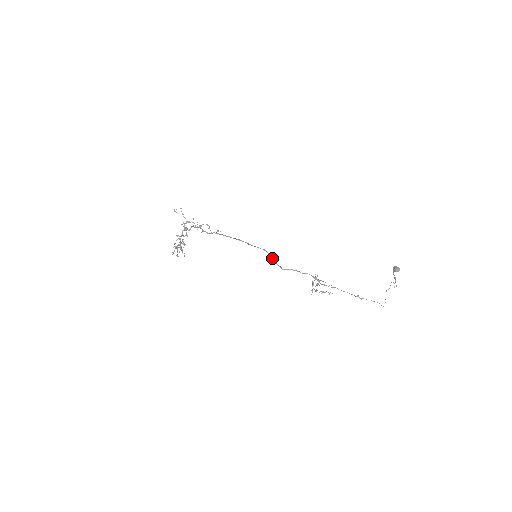
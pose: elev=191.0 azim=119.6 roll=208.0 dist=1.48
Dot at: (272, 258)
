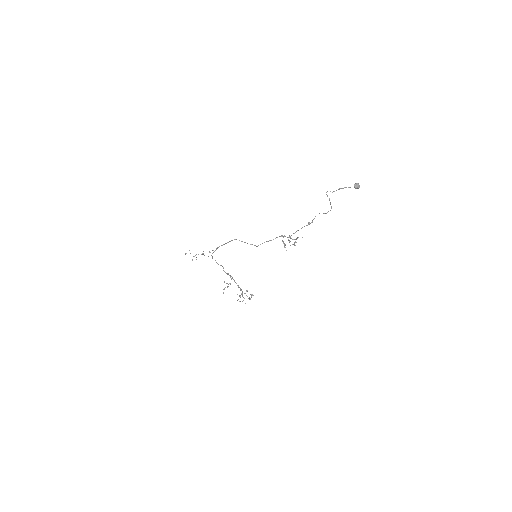
Dot at: occluded
